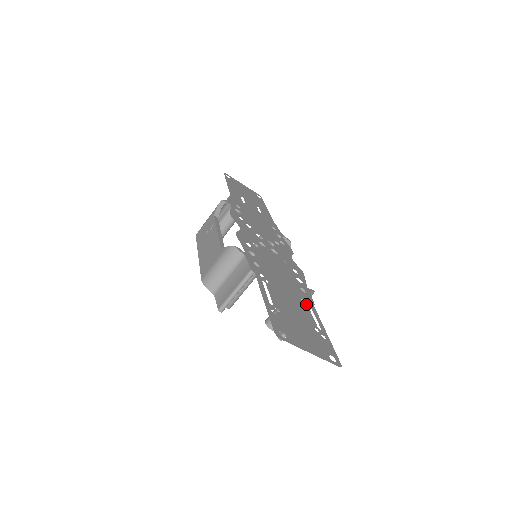
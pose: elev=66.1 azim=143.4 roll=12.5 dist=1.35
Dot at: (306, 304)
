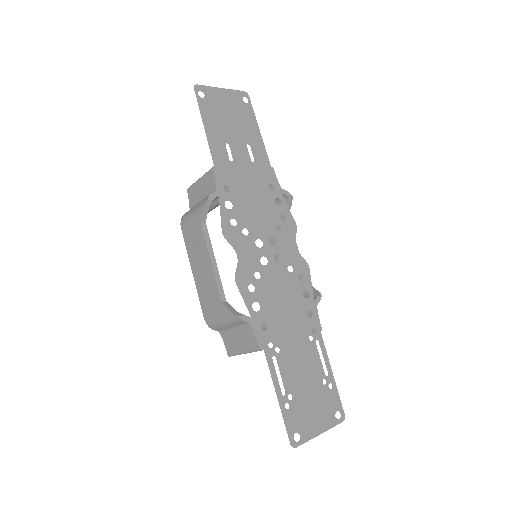
Dot at: (314, 342)
